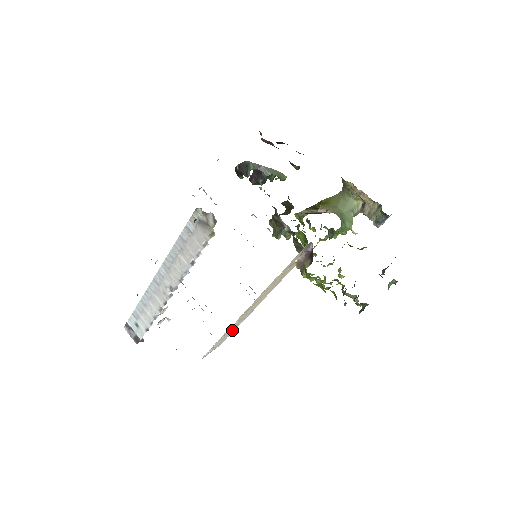
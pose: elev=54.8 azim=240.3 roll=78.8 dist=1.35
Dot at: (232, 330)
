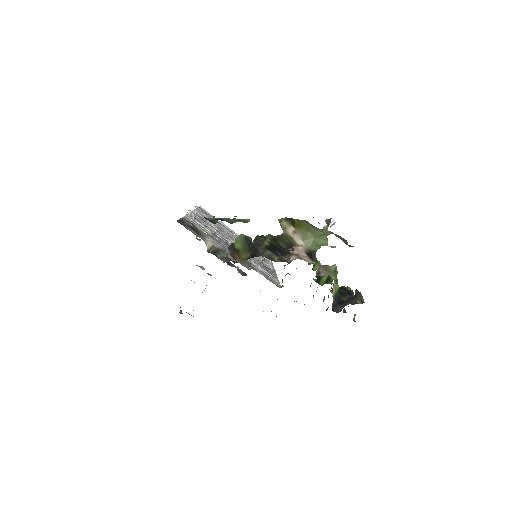
Dot at: occluded
